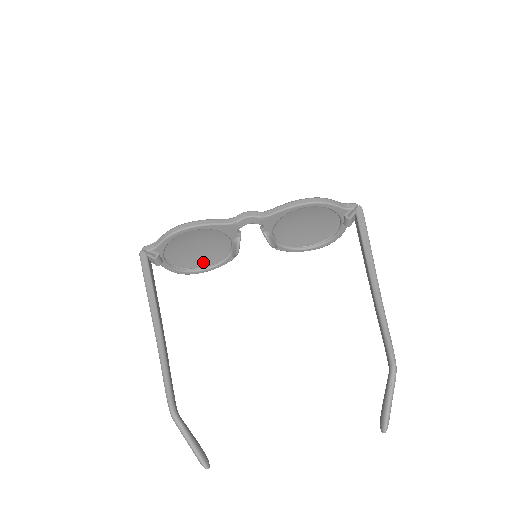
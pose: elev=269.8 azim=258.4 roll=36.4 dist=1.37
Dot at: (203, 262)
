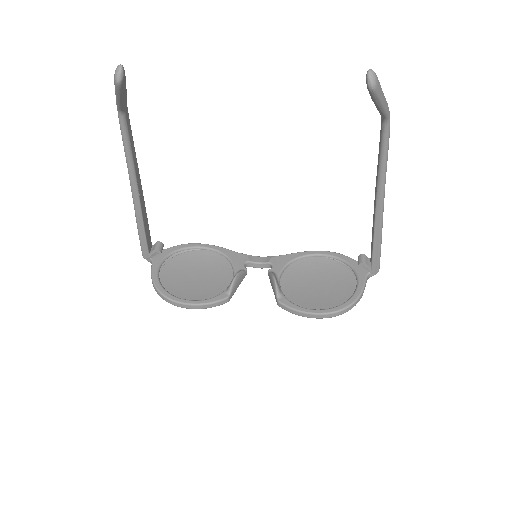
Dot at: (190, 297)
